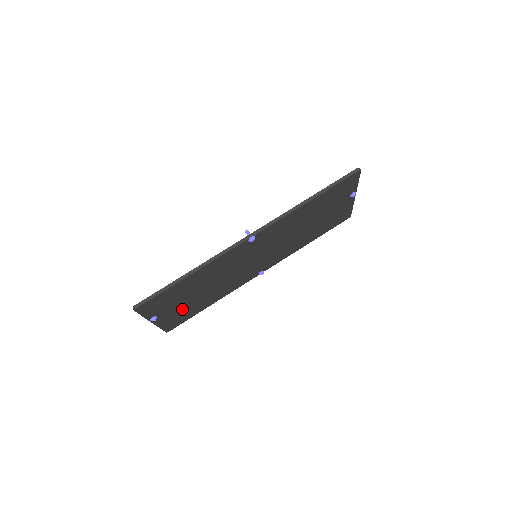
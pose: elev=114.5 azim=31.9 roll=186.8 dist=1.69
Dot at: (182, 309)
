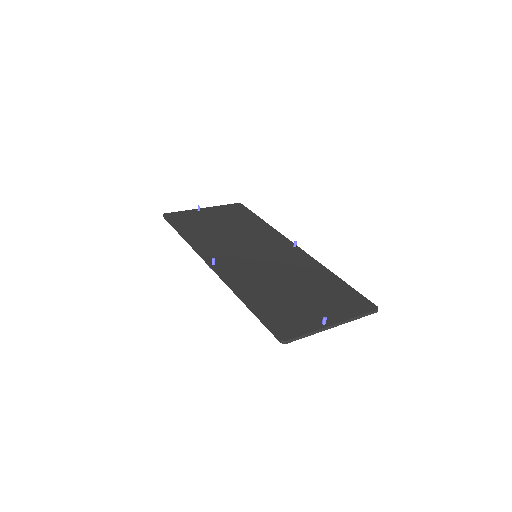
Dot at: occluded
